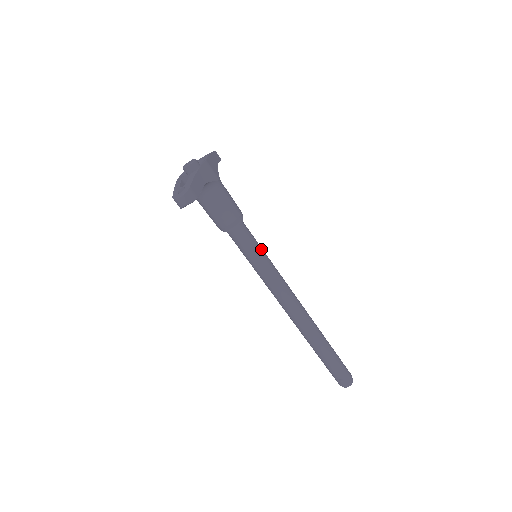
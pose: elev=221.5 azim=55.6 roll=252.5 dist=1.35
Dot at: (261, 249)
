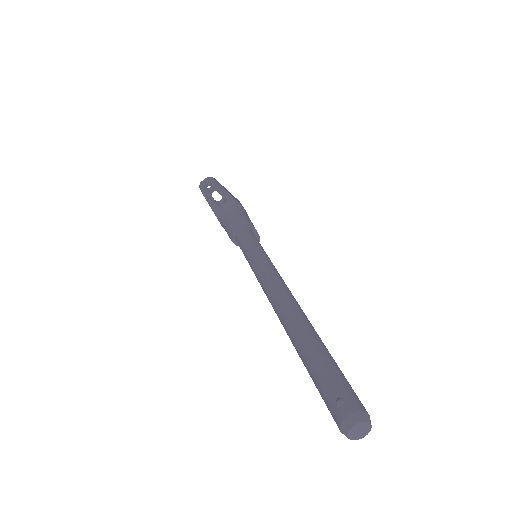
Dot at: (262, 248)
